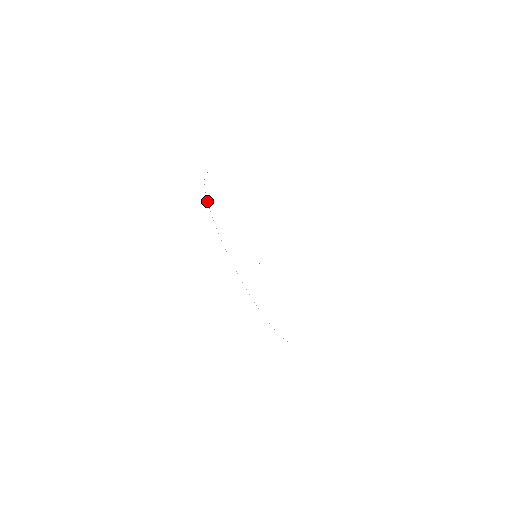
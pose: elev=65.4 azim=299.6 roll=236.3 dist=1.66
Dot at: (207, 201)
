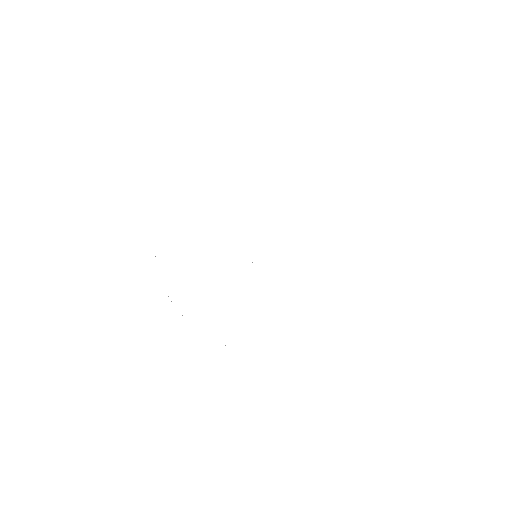
Dot at: occluded
